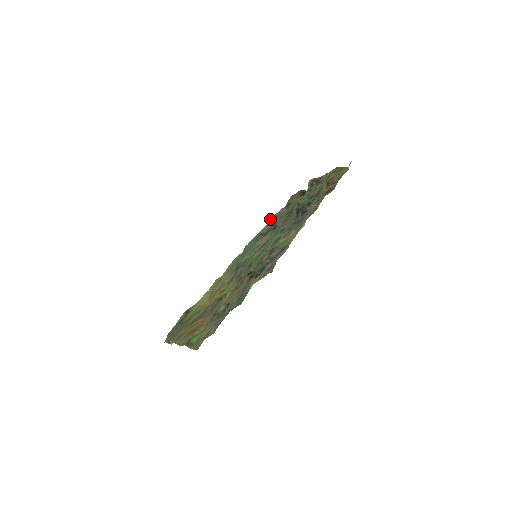
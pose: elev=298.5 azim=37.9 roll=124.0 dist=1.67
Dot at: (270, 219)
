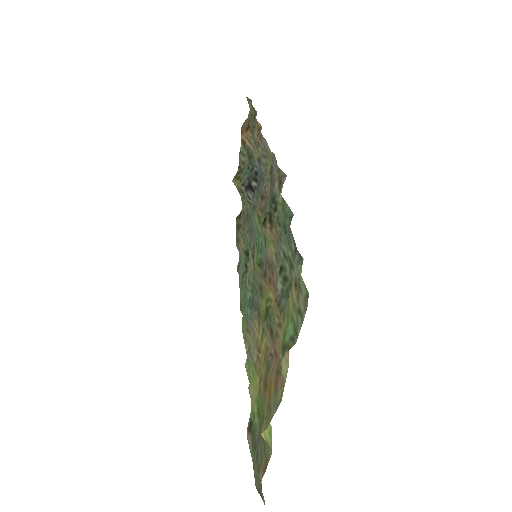
Dot at: (237, 271)
